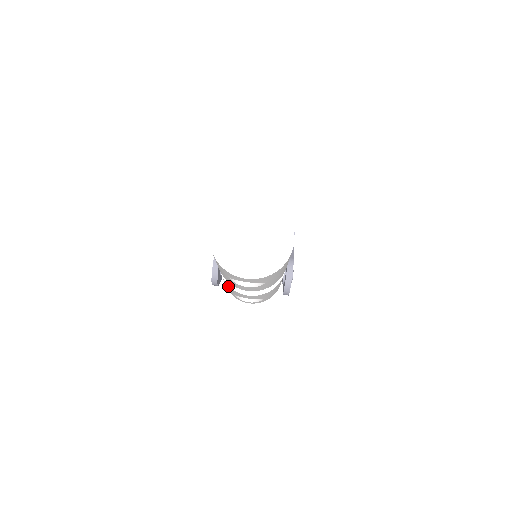
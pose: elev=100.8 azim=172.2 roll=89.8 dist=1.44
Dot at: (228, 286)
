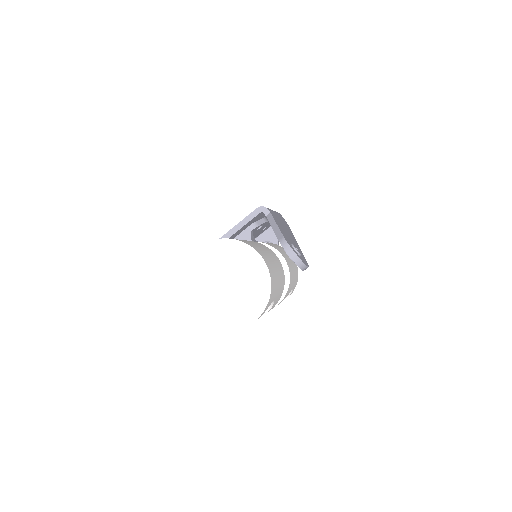
Dot at: occluded
